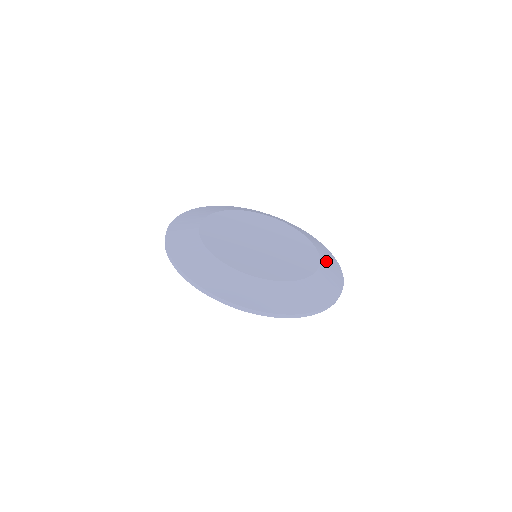
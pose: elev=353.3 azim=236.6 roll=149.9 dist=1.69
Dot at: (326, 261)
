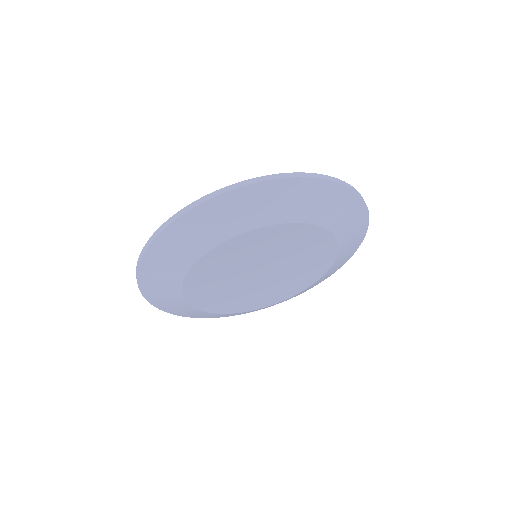
Dot at: (330, 272)
